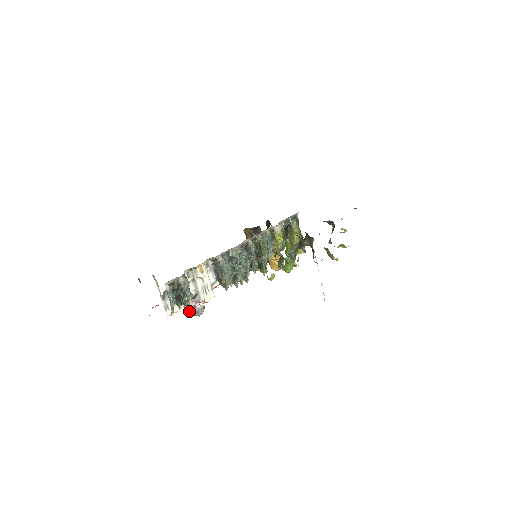
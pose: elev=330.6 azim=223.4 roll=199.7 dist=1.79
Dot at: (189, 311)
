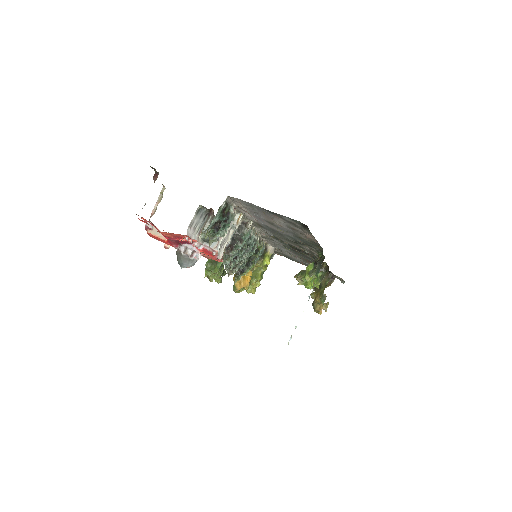
Dot at: (182, 253)
